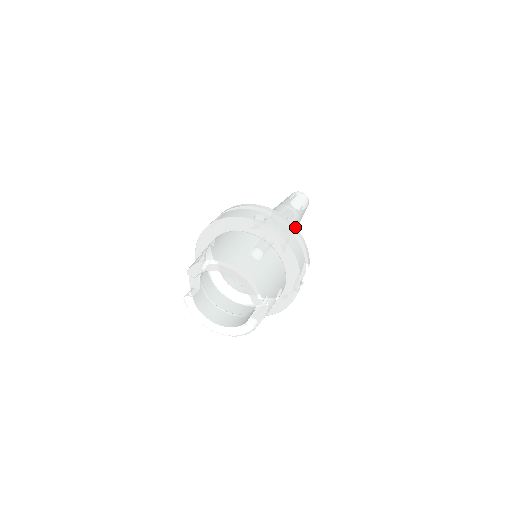
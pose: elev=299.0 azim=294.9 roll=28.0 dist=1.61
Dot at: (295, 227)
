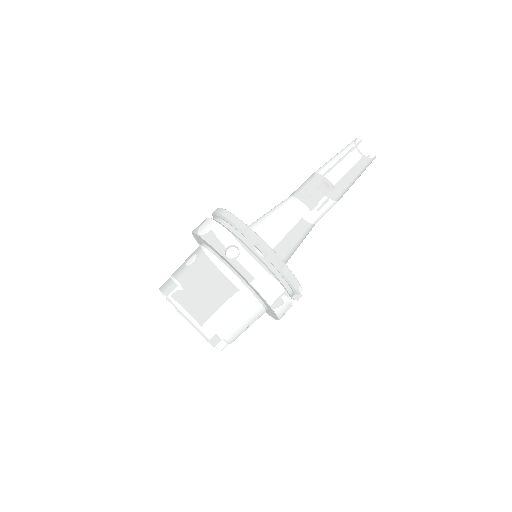
Dot at: (279, 260)
